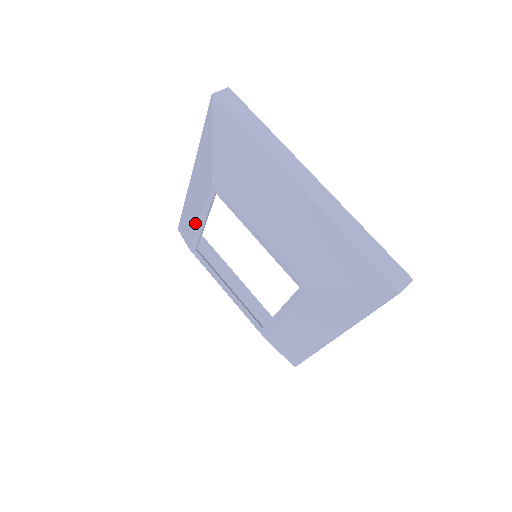
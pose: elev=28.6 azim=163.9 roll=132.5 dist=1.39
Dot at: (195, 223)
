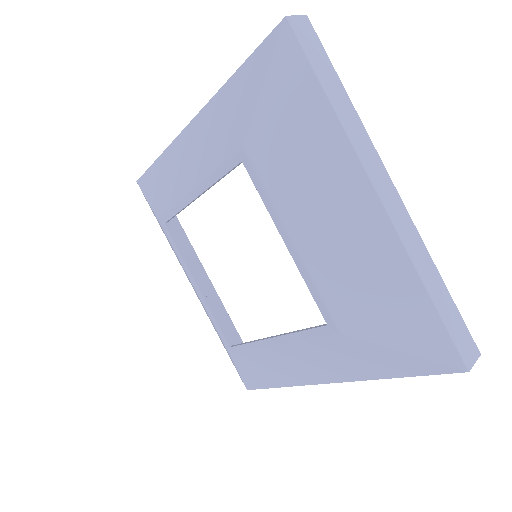
Dot at: (181, 188)
